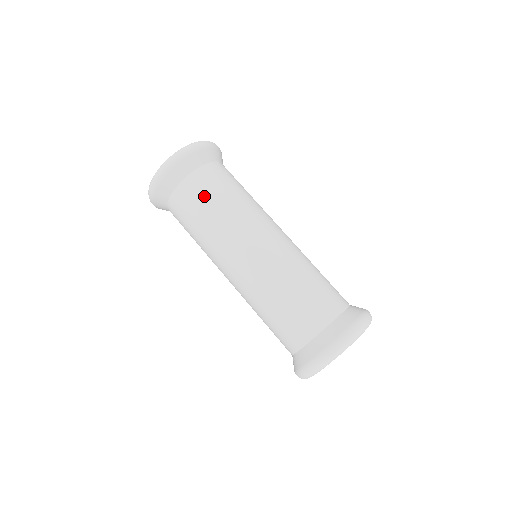
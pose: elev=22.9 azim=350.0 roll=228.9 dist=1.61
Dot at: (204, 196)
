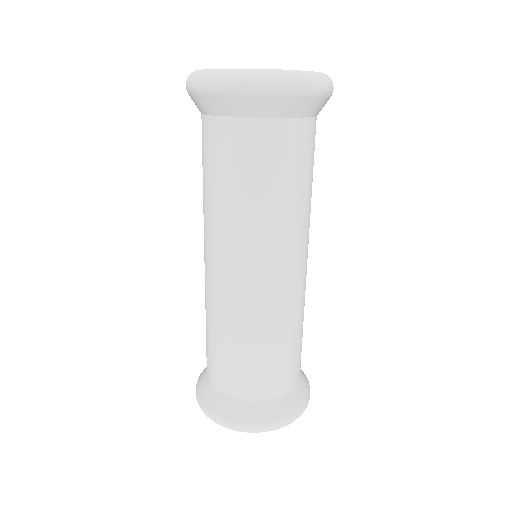
Dot at: (223, 163)
